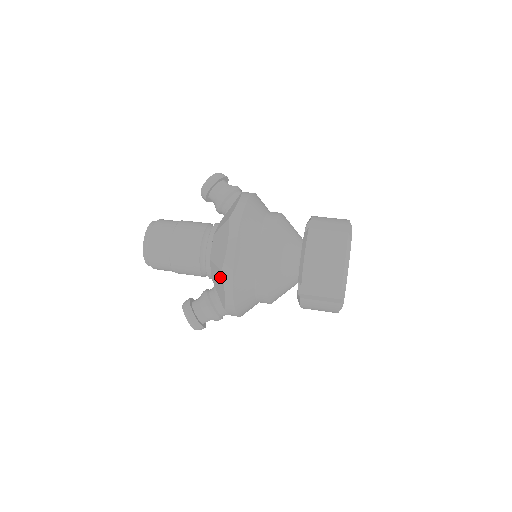
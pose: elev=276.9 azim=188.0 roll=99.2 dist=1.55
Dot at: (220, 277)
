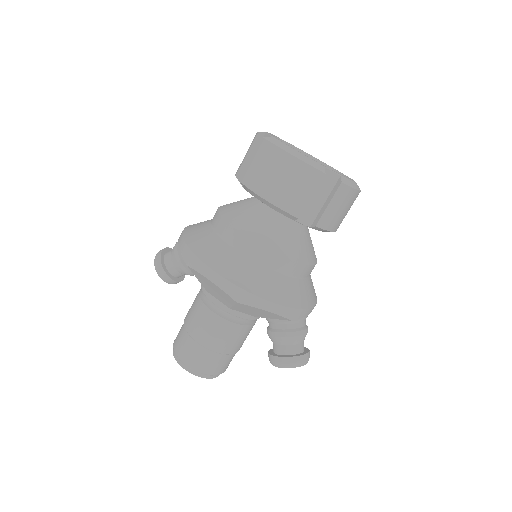
Dot at: (246, 307)
